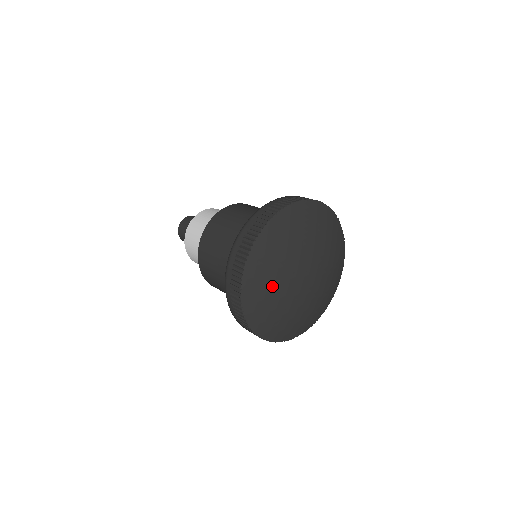
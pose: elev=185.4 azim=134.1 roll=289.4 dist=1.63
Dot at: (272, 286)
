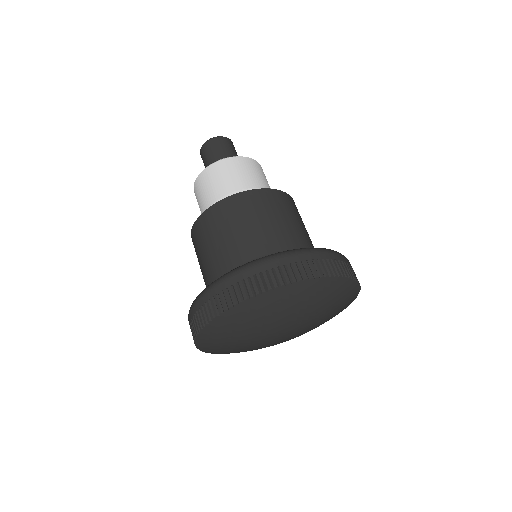
Dot at: (234, 346)
